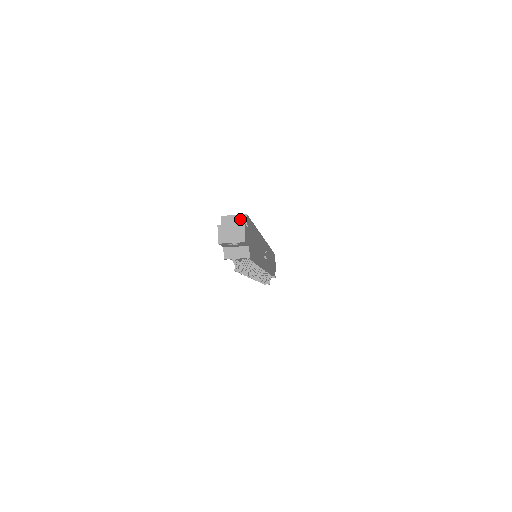
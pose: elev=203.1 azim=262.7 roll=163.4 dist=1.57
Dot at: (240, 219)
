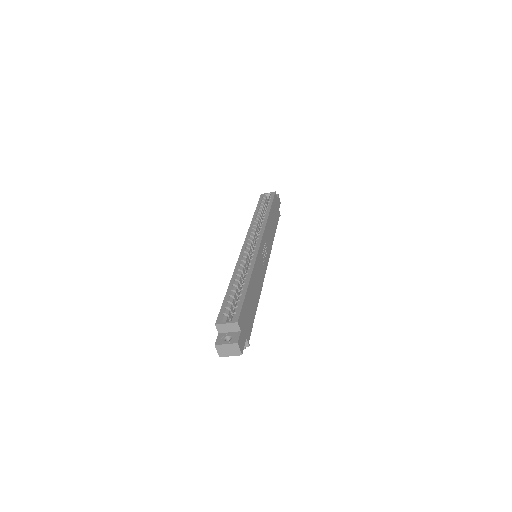
Dot at: (232, 326)
